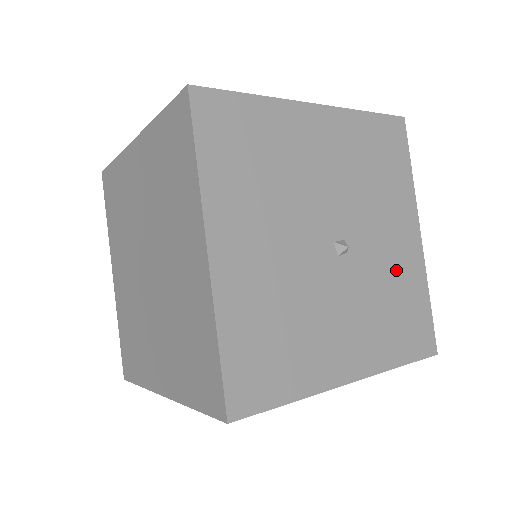
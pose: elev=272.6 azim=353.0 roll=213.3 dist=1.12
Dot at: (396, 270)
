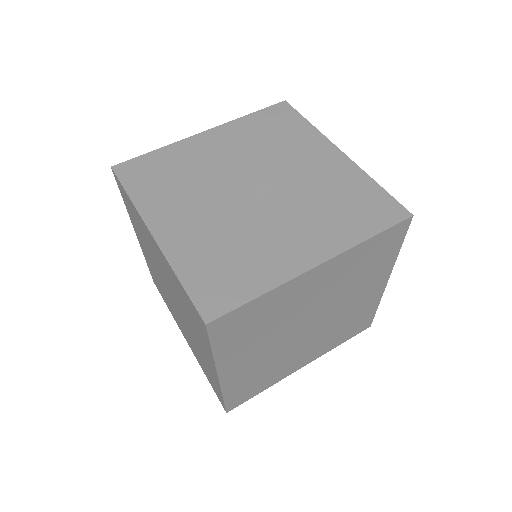
Dot at: (327, 181)
